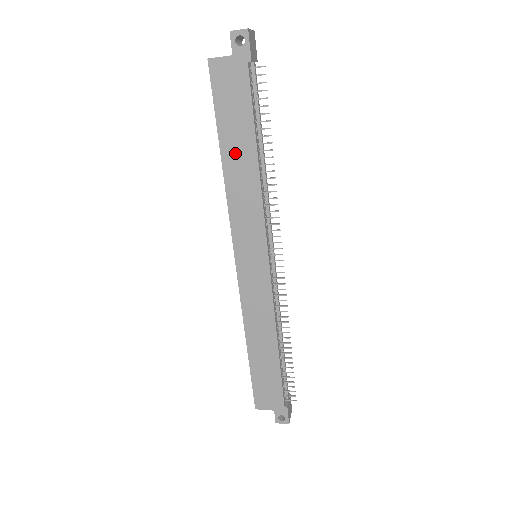
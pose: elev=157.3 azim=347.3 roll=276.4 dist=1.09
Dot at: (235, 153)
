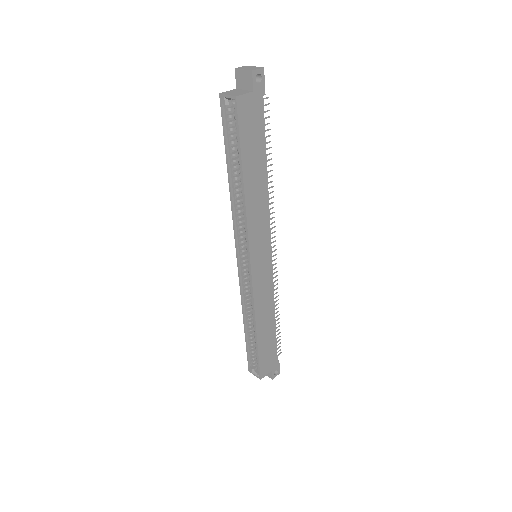
Dot at: (253, 175)
